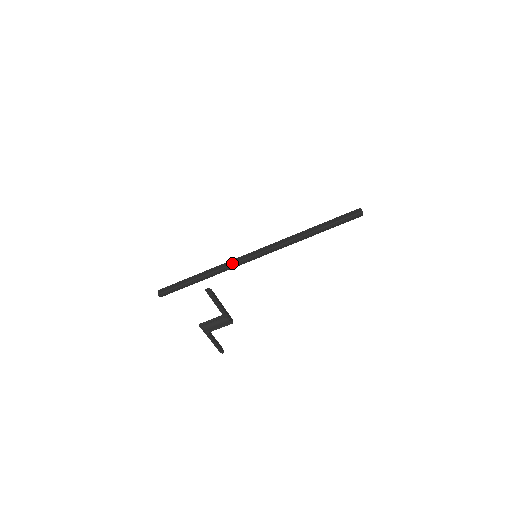
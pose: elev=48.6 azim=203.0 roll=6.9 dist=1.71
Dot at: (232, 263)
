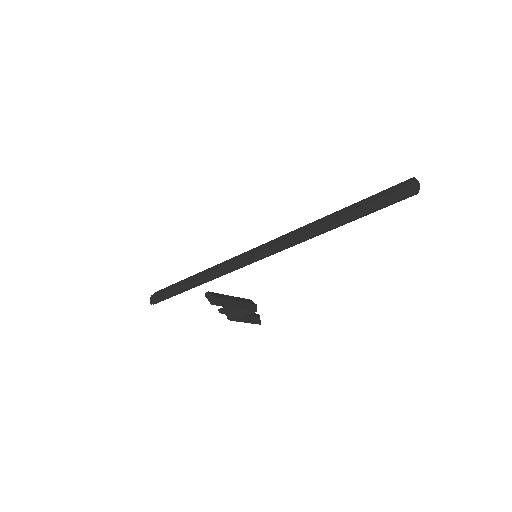
Dot at: (224, 271)
